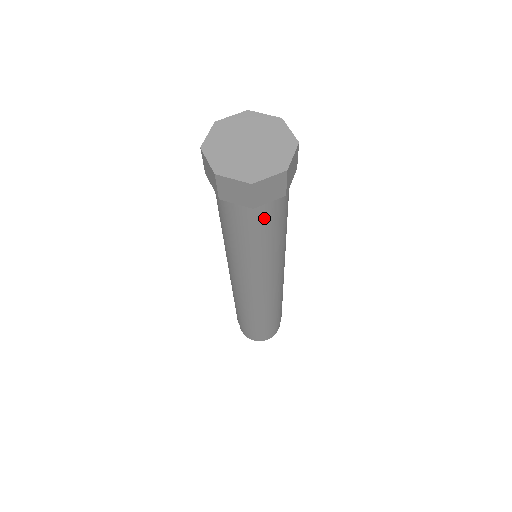
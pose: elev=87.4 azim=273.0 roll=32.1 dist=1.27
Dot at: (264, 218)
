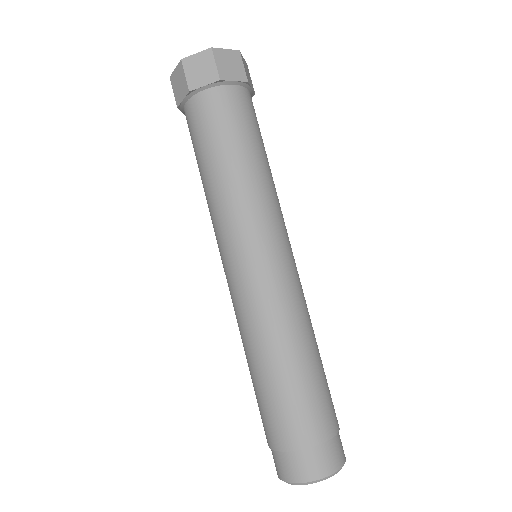
Dot at: (236, 109)
